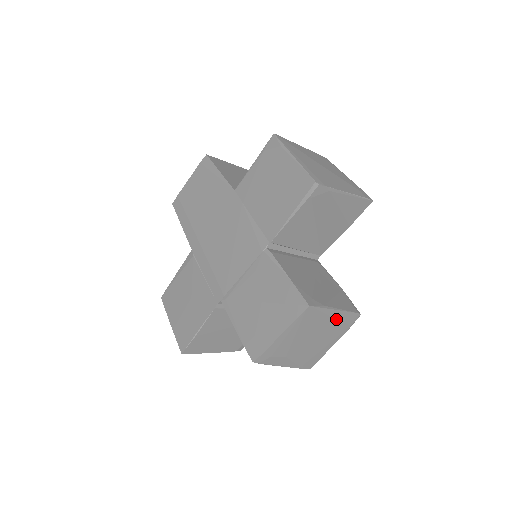
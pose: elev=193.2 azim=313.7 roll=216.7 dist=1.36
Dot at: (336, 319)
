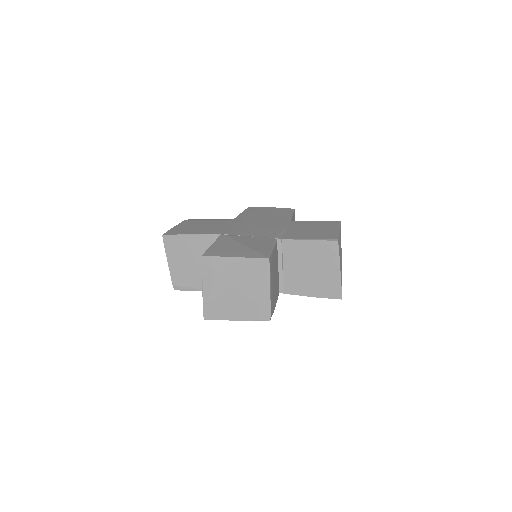
Dot at: (261, 297)
